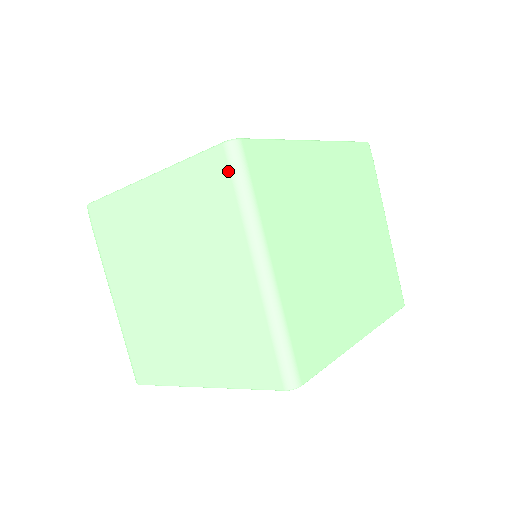
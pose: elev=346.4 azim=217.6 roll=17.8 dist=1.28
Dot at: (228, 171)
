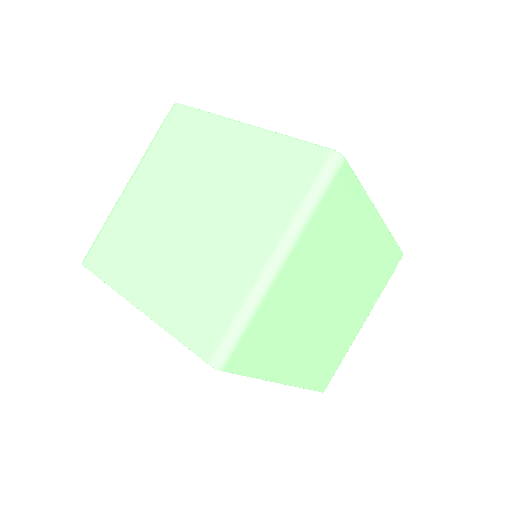
Dot at: (317, 171)
